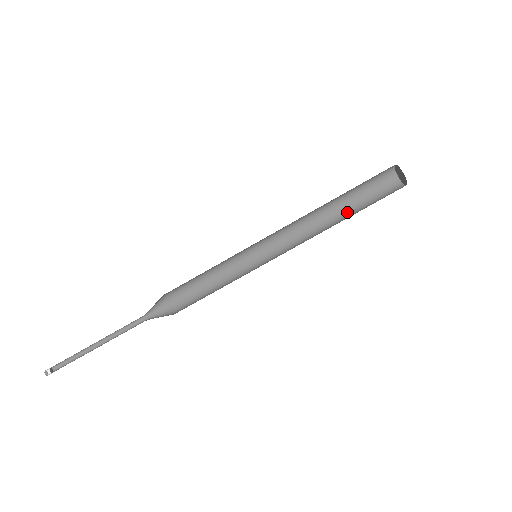
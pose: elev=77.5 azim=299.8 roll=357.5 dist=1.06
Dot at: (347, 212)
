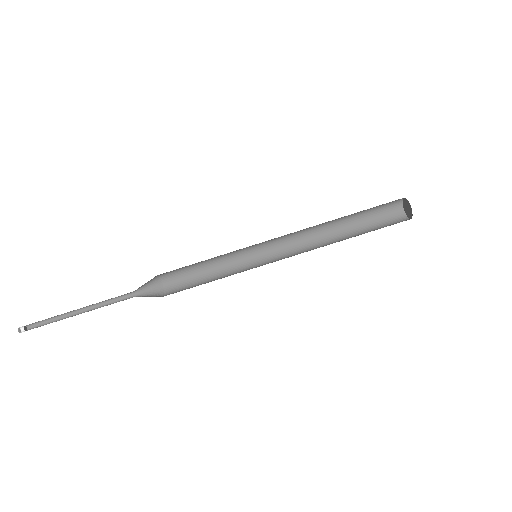
Dot at: occluded
